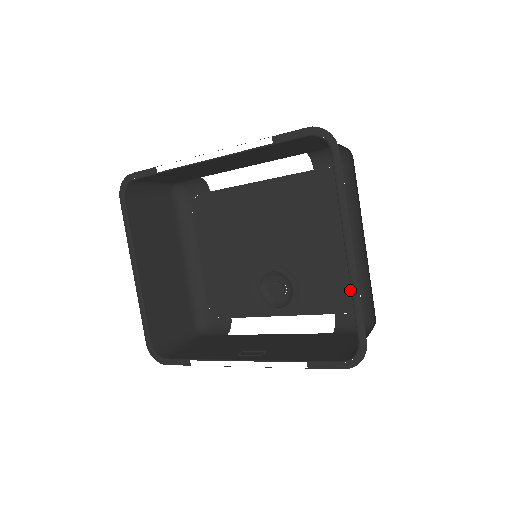
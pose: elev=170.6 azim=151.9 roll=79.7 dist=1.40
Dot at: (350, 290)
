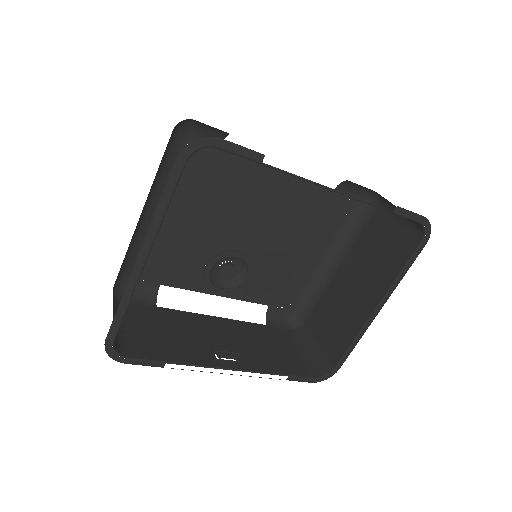
Dot at: (293, 292)
